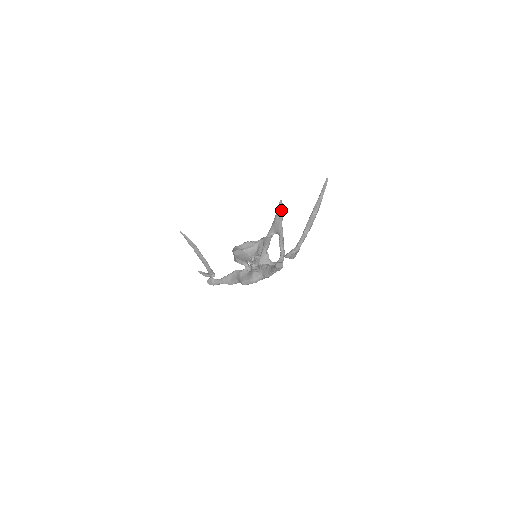
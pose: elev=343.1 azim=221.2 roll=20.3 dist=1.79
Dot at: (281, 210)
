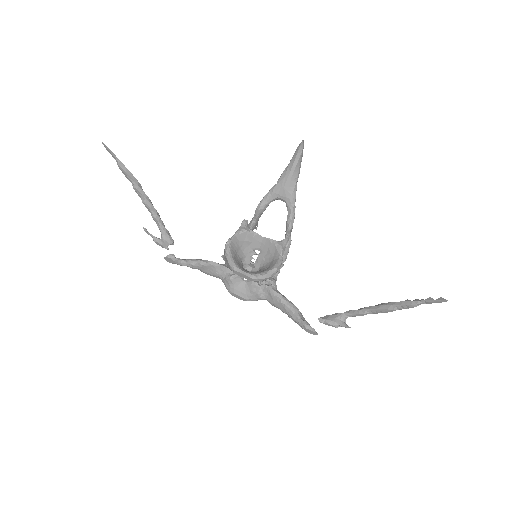
Dot at: (300, 163)
